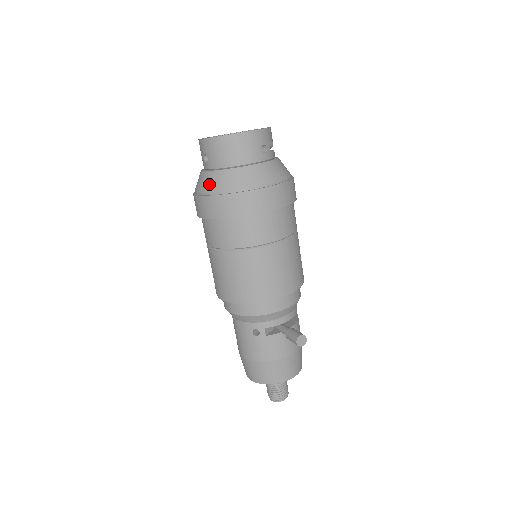
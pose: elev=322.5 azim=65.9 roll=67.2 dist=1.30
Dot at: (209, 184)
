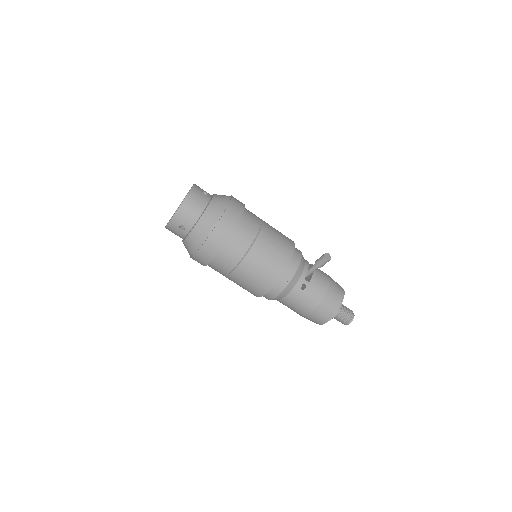
Dot at: (200, 235)
